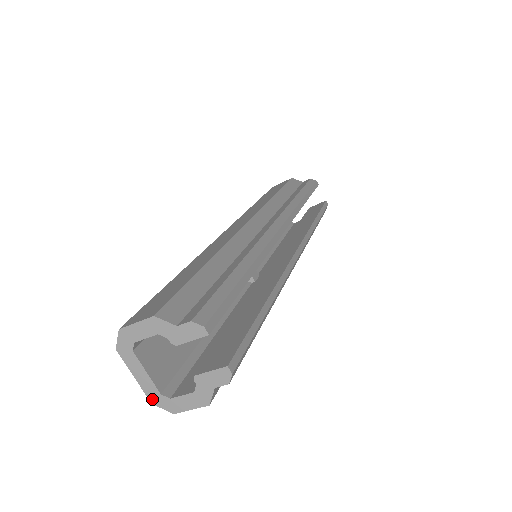
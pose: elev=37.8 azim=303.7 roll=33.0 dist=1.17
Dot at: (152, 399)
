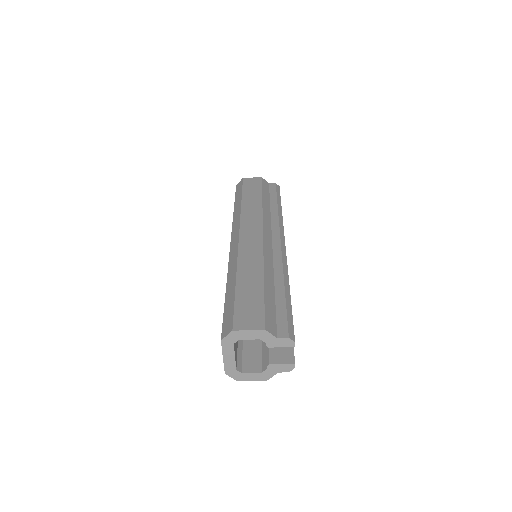
Dot at: (227, 371)
